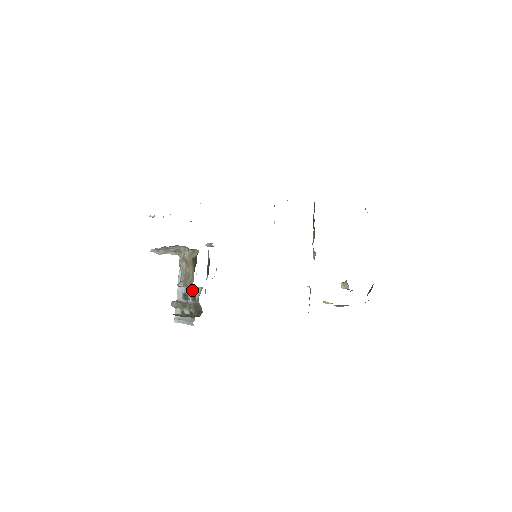
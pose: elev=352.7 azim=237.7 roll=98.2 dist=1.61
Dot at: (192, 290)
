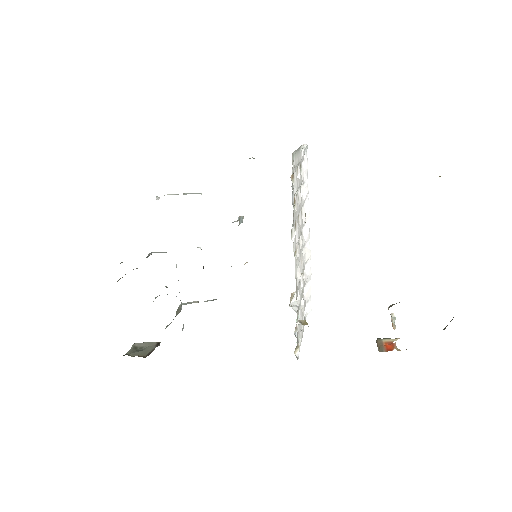
Dot at: occluded
